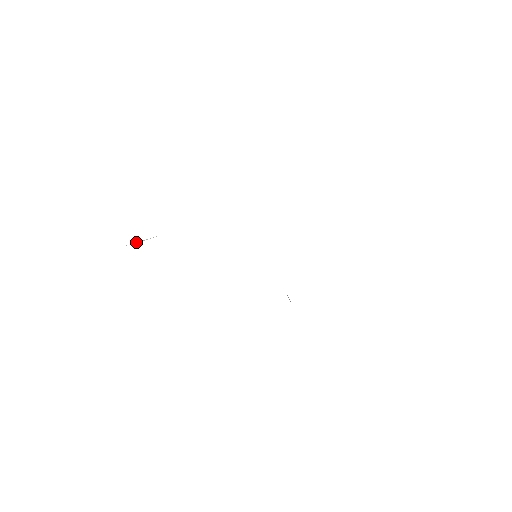
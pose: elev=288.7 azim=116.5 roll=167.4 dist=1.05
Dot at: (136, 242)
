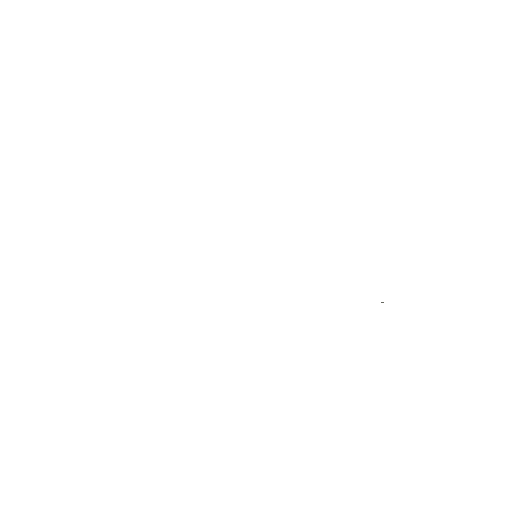
Dot at: occluded
